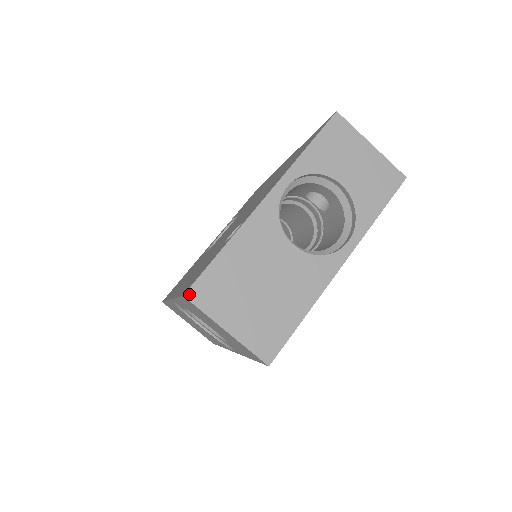
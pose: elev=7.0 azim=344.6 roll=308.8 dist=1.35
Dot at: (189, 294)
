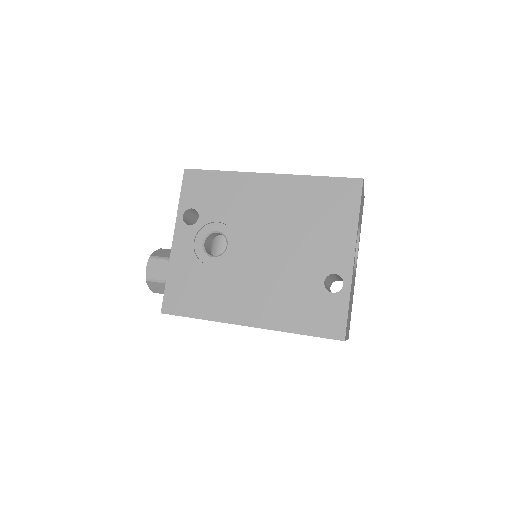
Dot at: (345, 338)
